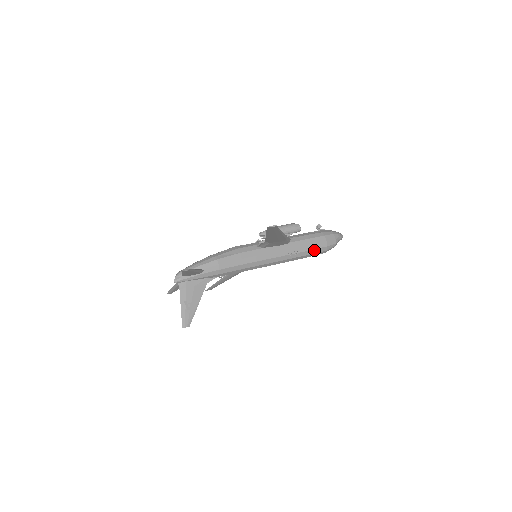
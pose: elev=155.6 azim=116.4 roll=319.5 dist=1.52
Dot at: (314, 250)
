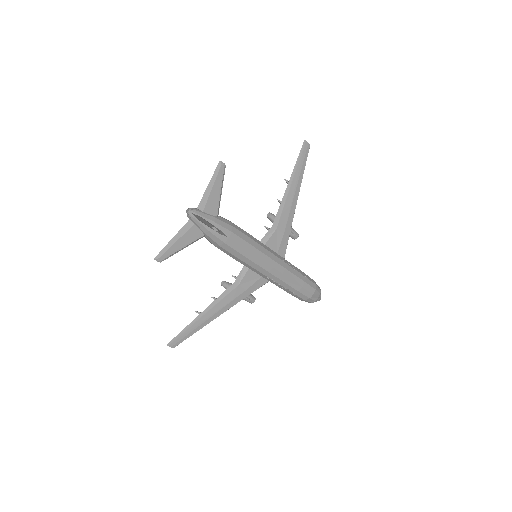
Dot at: (306, 279)
